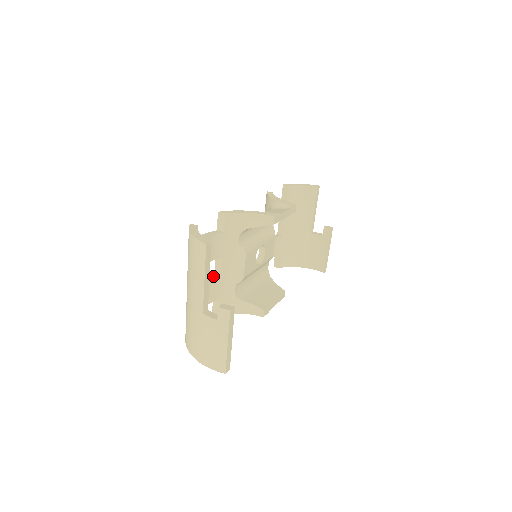
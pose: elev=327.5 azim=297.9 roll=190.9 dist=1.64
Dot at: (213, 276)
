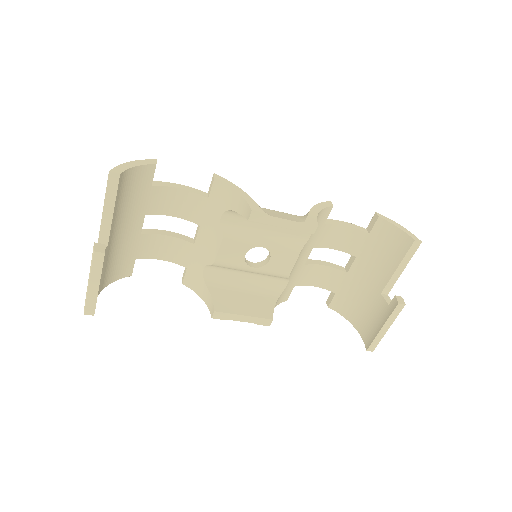
Dot at: (188, 239)
